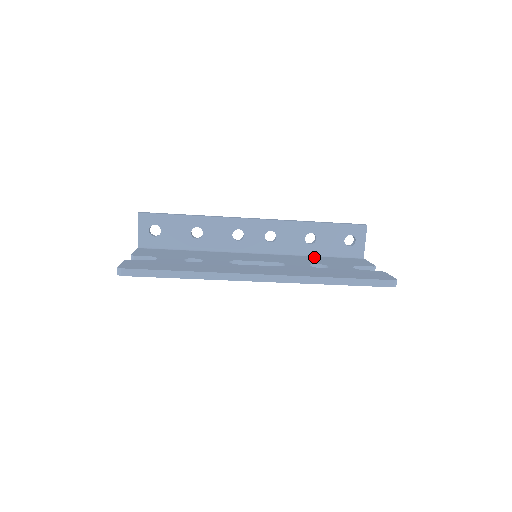
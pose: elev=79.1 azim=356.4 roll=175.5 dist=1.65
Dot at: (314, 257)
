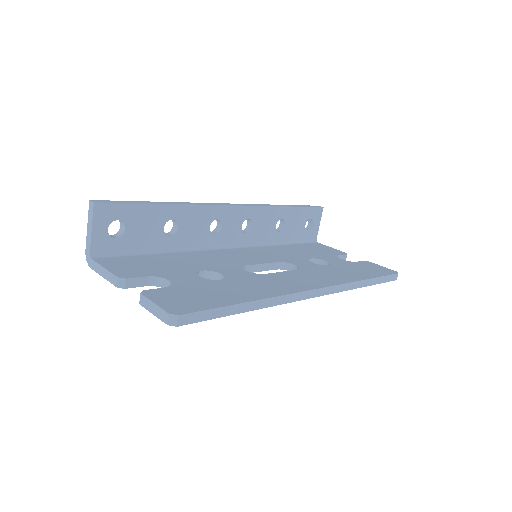
Dot at: (286, 246)
